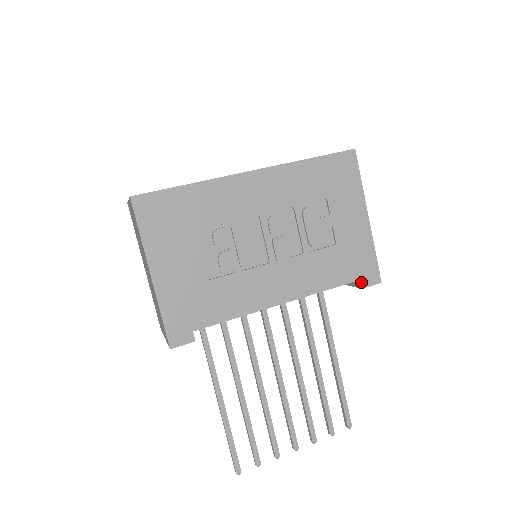
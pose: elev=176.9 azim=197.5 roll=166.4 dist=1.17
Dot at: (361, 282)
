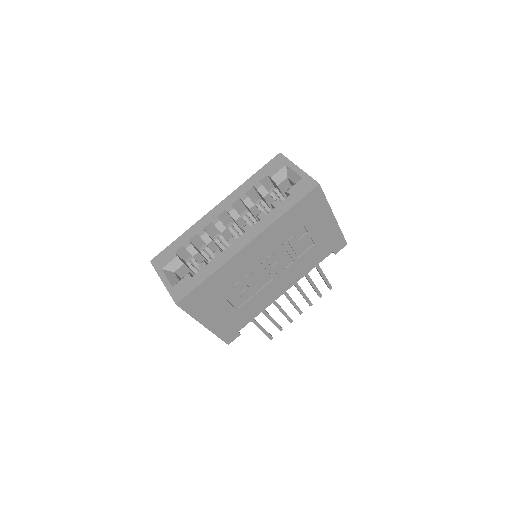
Dot at: (334, 252)
